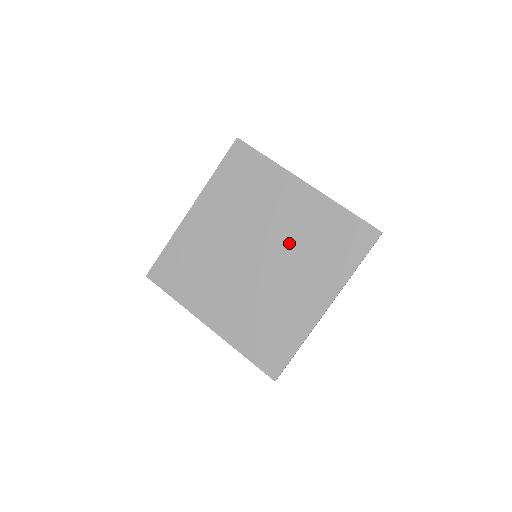
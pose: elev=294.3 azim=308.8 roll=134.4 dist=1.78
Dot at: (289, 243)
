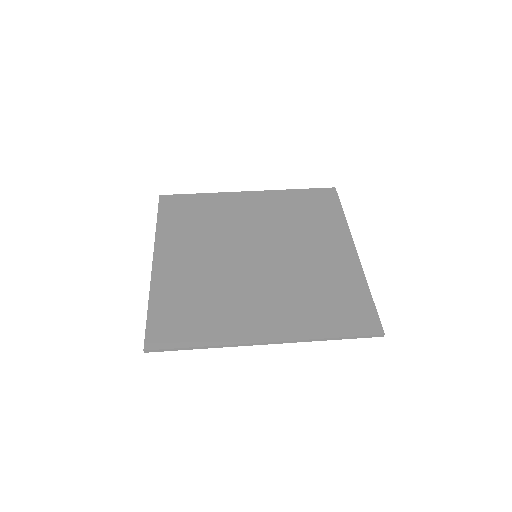
Dot at: (276, 230)
